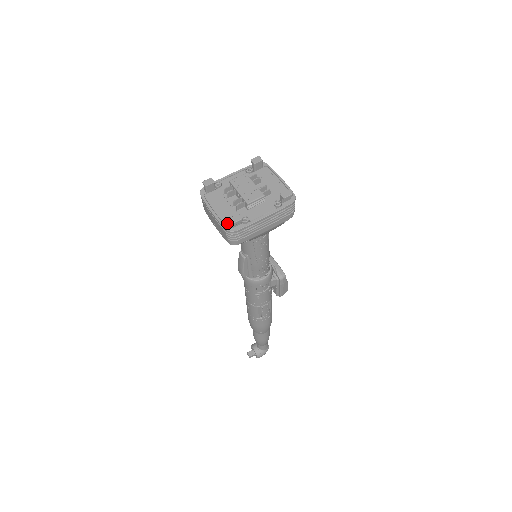
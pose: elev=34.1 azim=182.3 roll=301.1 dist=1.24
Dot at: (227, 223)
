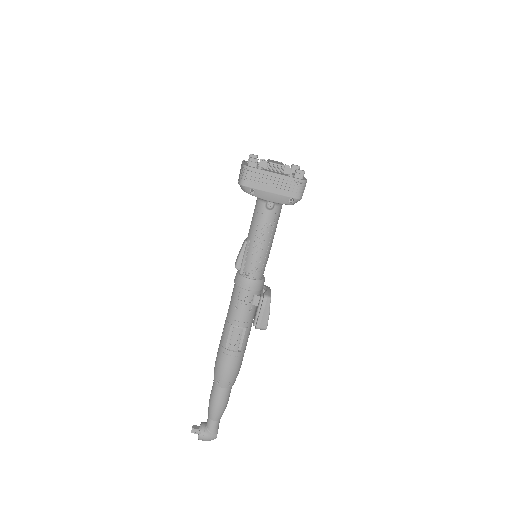
Dot at: (247, 165)
